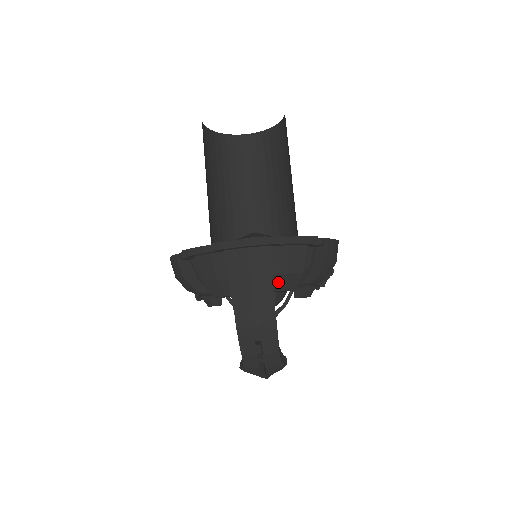
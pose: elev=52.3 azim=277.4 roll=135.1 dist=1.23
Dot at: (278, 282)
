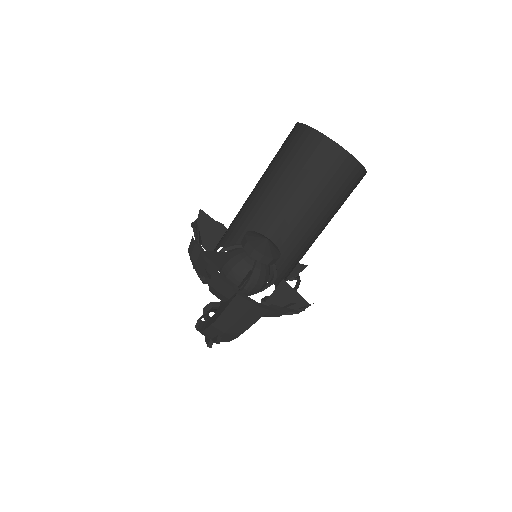
Dot at: occluded
